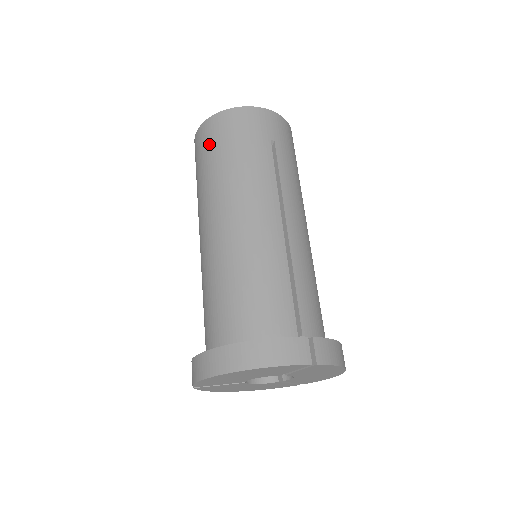
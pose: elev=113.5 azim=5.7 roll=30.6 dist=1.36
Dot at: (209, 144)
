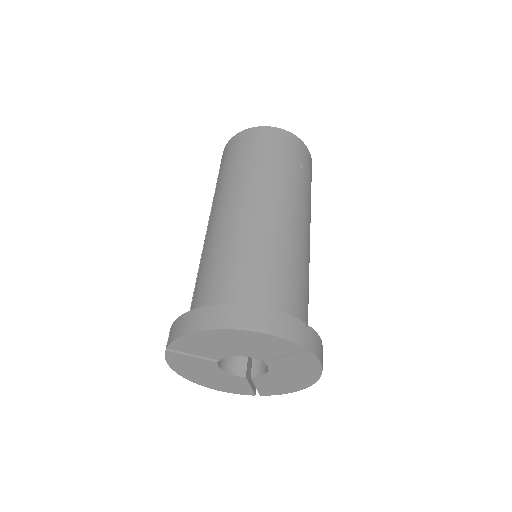
Dot at: (246, 146)
